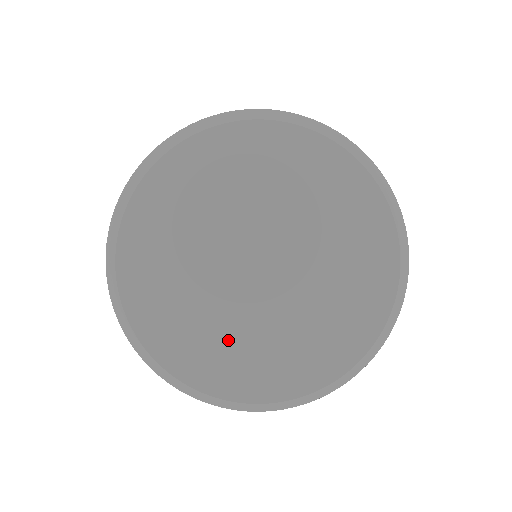
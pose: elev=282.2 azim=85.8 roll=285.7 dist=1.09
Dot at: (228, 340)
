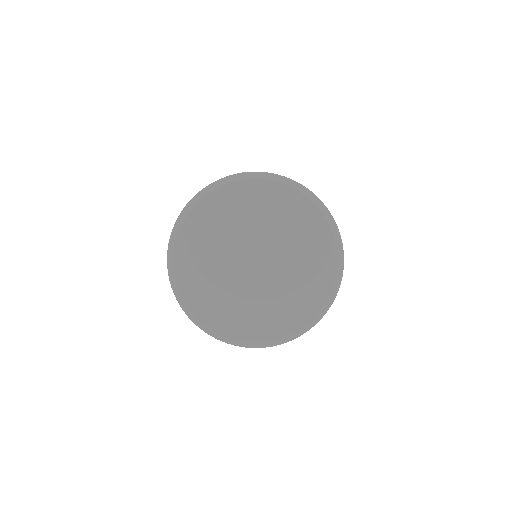
Dot at: (228, 300)
